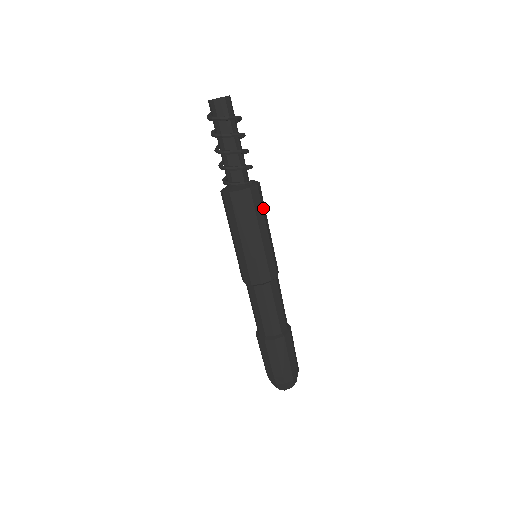
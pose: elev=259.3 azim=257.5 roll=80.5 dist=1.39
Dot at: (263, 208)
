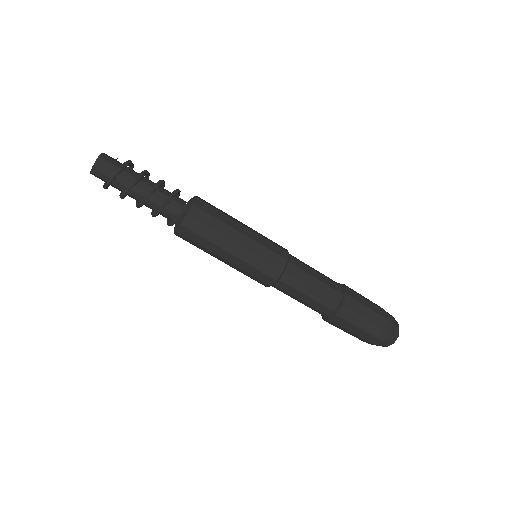
Dot at: (218, 216)
